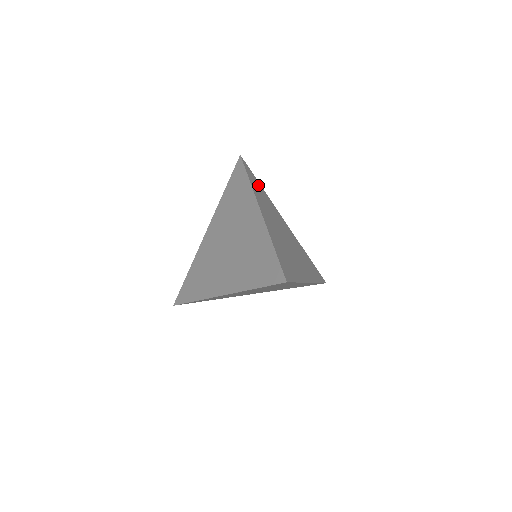
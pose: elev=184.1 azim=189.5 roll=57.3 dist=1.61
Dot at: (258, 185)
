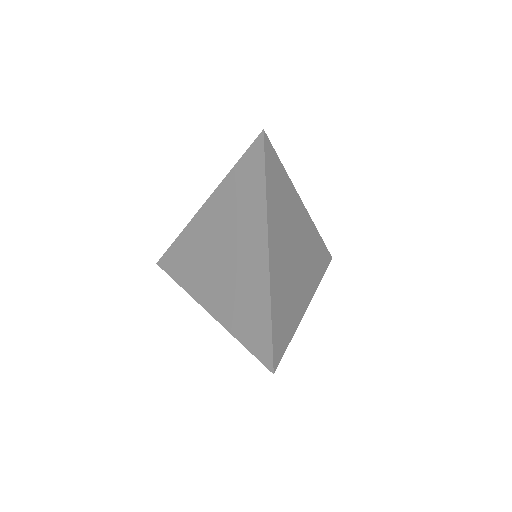
Dot at: (278, 174)
